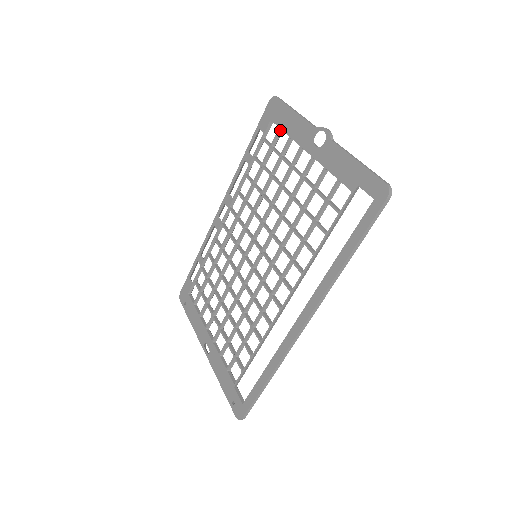
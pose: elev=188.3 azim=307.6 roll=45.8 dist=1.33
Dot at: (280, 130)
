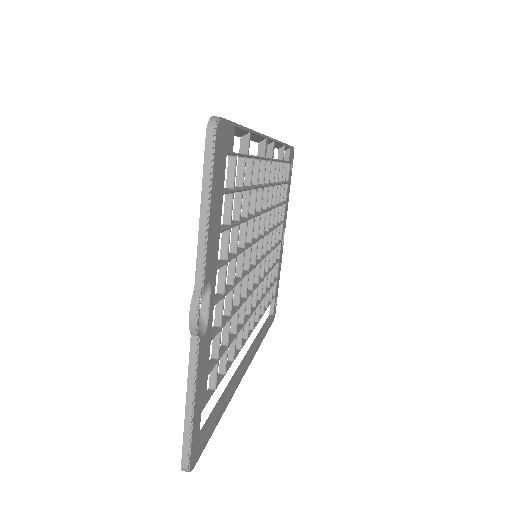
Dot at: occluded
